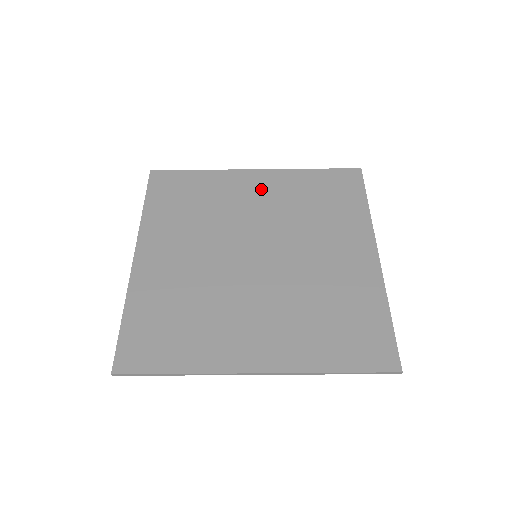
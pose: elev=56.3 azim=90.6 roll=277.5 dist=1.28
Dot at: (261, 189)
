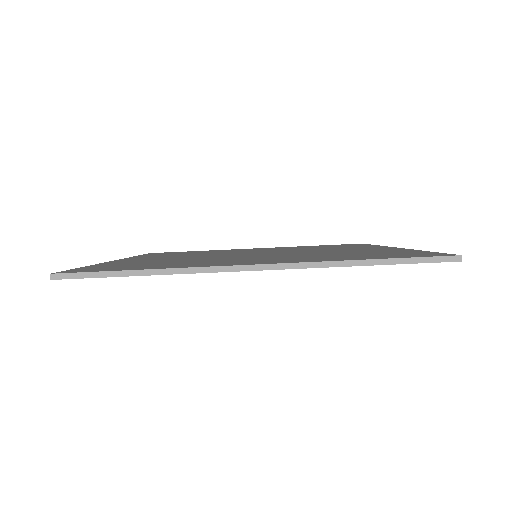
Dot at: (262, 249)
